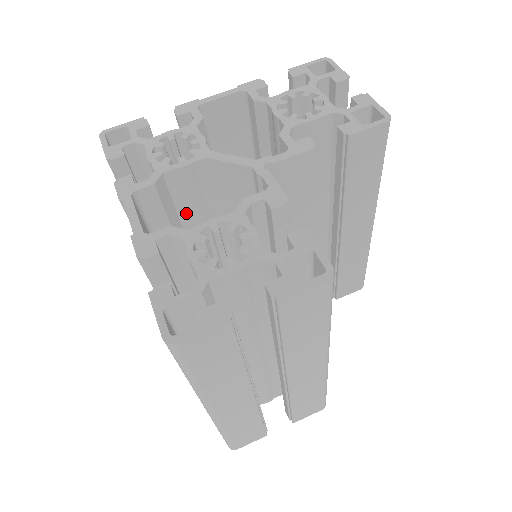
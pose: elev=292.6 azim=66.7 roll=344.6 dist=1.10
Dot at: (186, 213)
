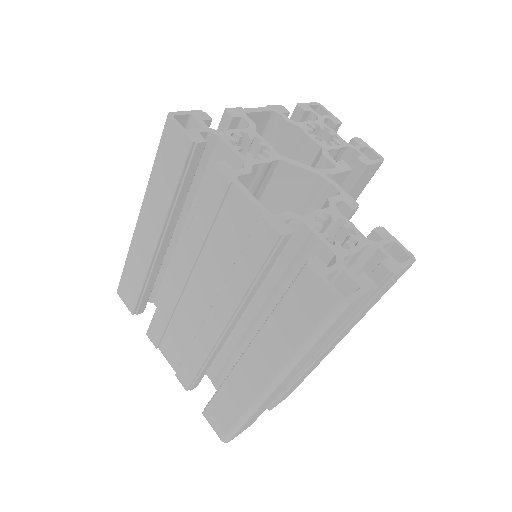
Dot at: occluded
